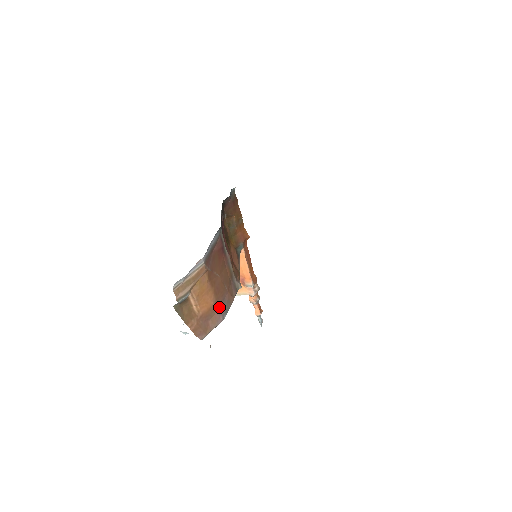
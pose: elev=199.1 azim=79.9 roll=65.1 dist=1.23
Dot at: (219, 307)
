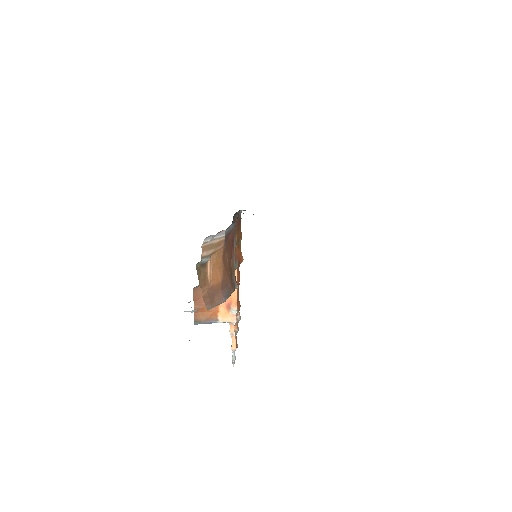
Dot at: (223, 289)
